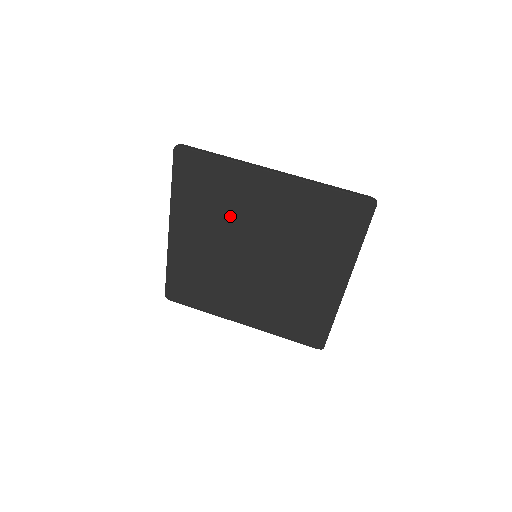
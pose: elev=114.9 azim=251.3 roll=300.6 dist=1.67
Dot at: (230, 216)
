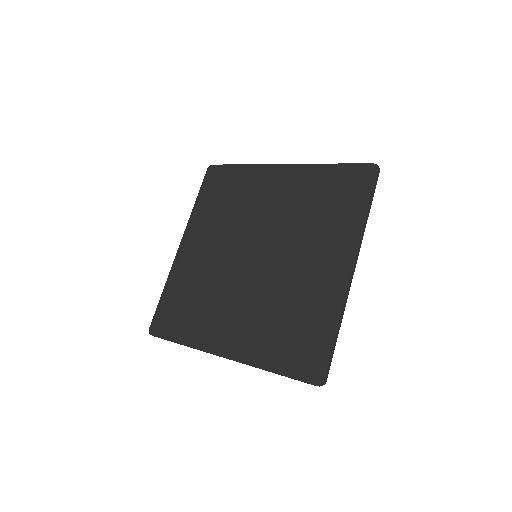
Dot at: (239, 215)
